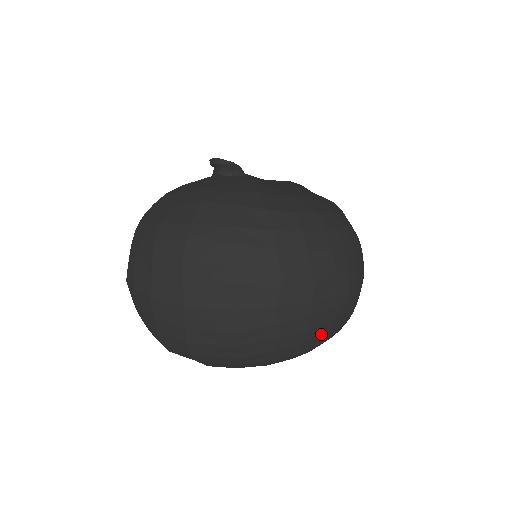
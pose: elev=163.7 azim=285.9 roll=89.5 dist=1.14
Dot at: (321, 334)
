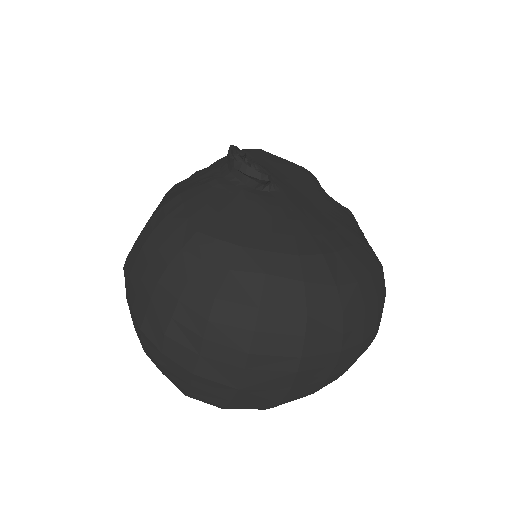
Dot at: occluded
